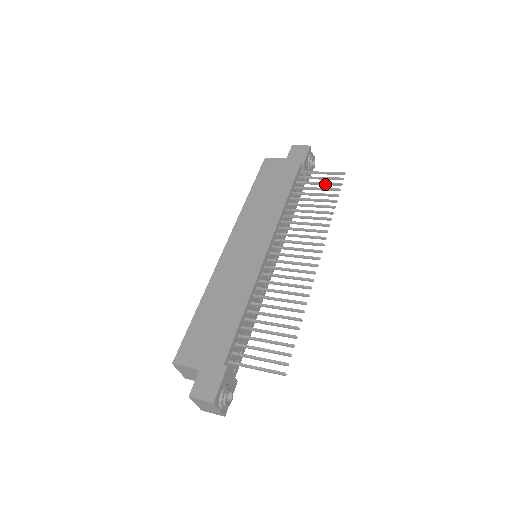
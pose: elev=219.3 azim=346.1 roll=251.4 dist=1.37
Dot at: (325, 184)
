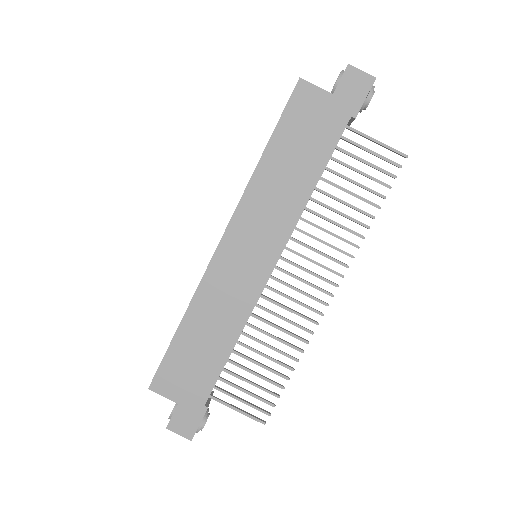
Dot at: (374, 168)
